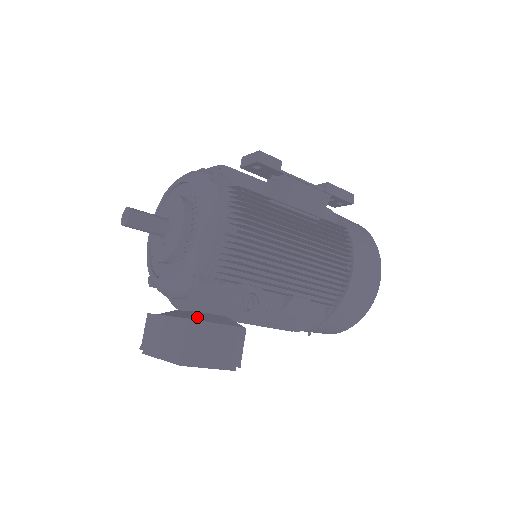
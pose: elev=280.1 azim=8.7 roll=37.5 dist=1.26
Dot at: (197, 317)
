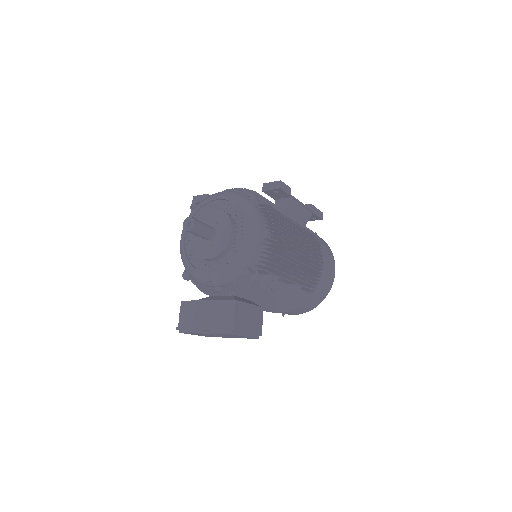
Dot at: (238, 299)
